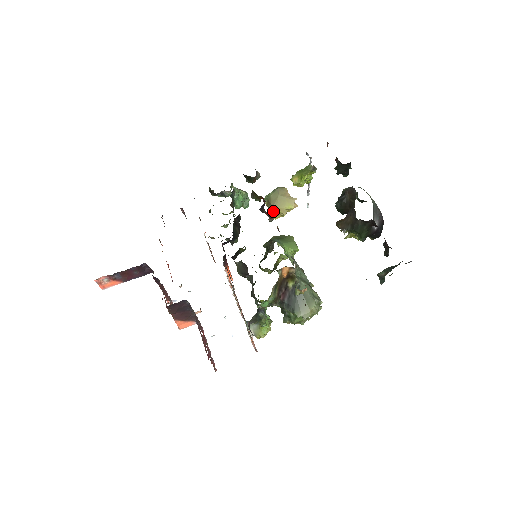
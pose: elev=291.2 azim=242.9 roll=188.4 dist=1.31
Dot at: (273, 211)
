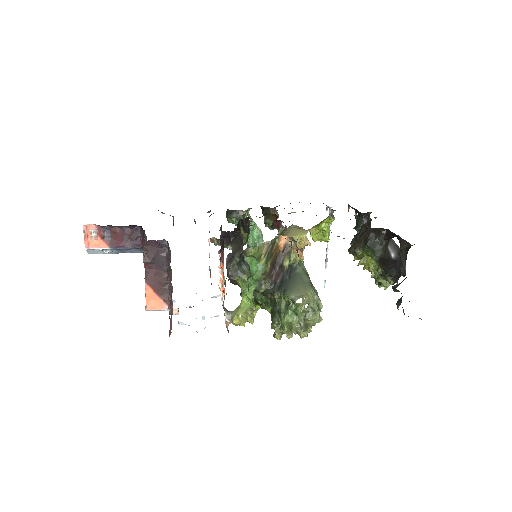
Dot at: occluded
